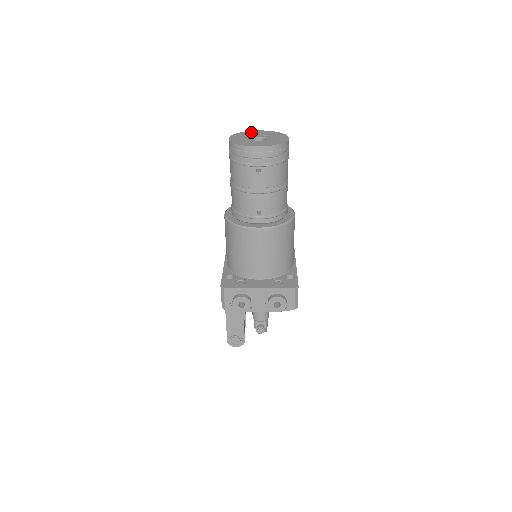
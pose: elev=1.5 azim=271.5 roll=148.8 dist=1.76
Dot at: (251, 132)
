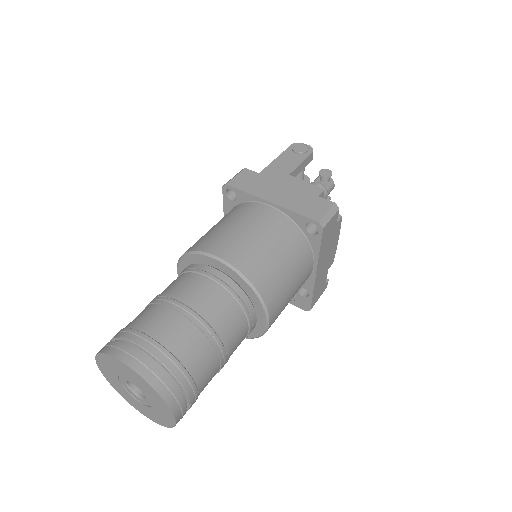
Dot at: (115, 364)
